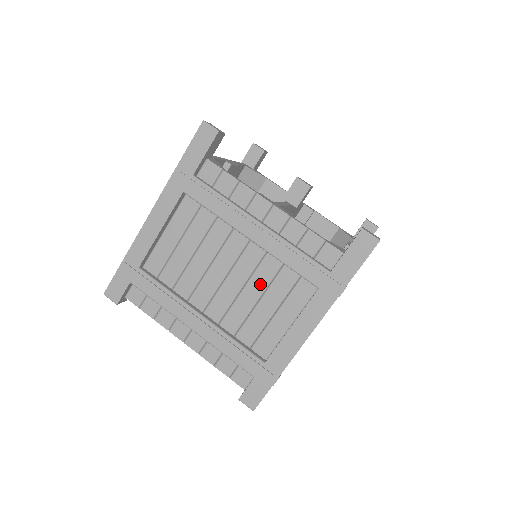
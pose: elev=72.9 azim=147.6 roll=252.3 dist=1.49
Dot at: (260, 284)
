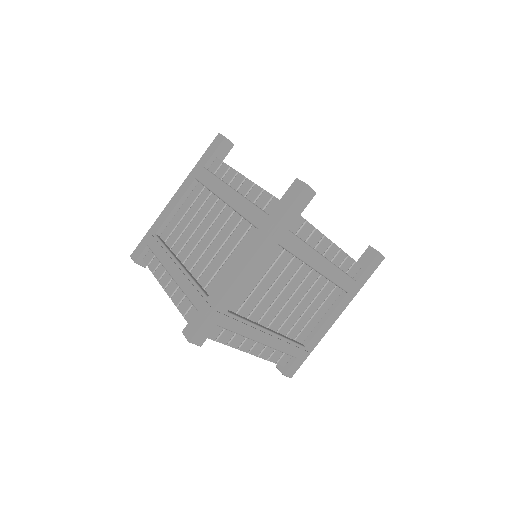
Dot at: (311, 298)
